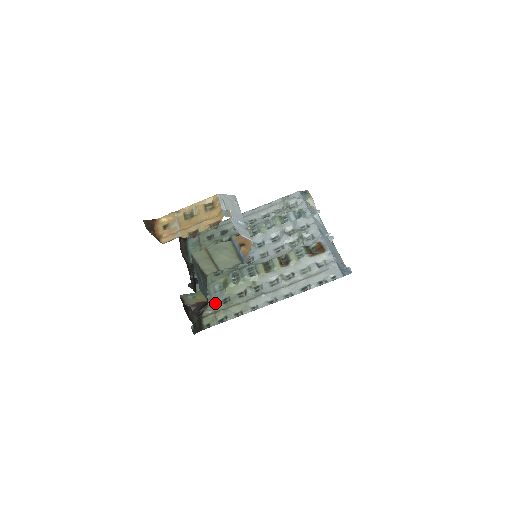
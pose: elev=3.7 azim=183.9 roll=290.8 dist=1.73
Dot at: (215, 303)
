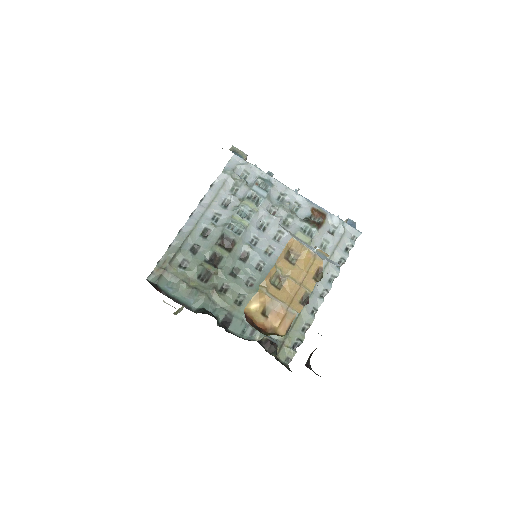
Dot at: occluded
